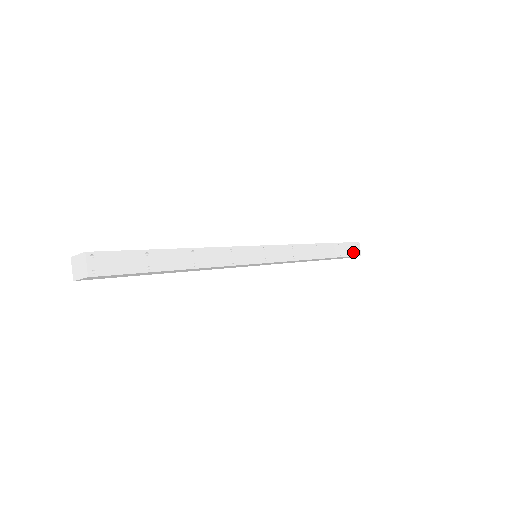
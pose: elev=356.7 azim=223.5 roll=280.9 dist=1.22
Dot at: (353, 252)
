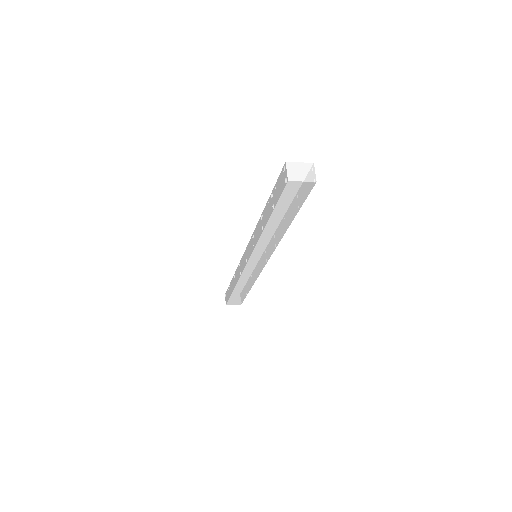
Dot at: occluded
